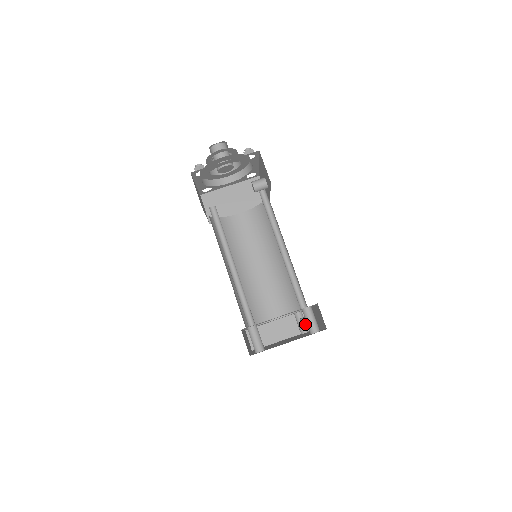
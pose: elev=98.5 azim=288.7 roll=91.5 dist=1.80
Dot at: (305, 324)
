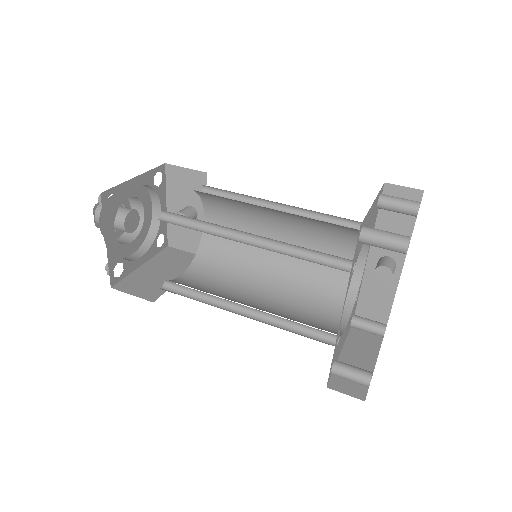
Dot at: (387, 265)
